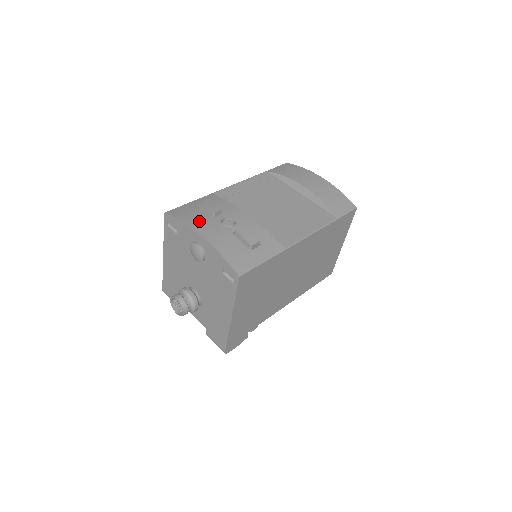
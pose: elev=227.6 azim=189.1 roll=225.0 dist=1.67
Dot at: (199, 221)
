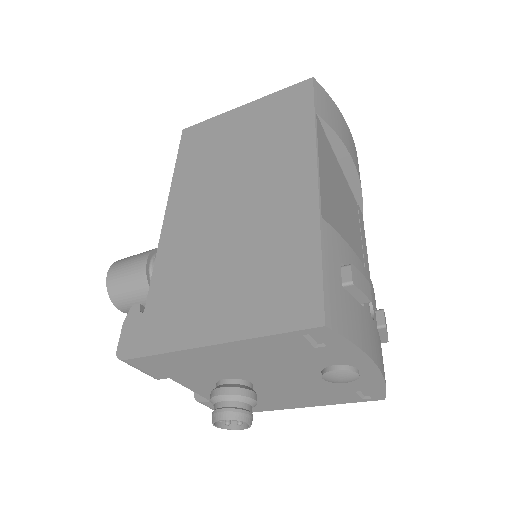
Dot at: (365, 330)
